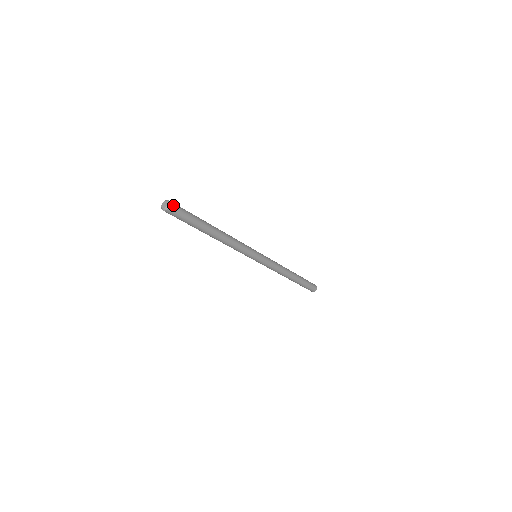
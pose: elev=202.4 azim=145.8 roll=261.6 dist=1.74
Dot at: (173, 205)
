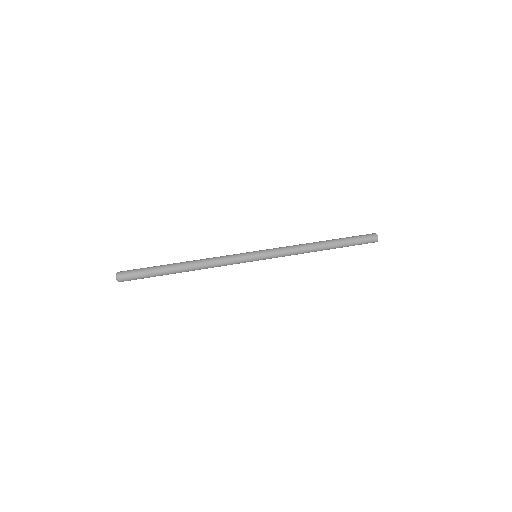
Dot at: (122, 280)
